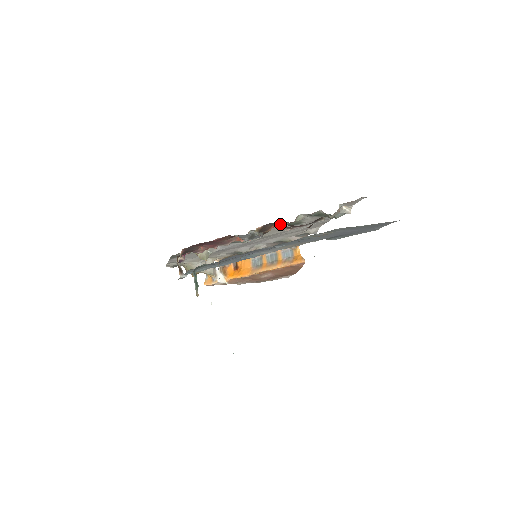
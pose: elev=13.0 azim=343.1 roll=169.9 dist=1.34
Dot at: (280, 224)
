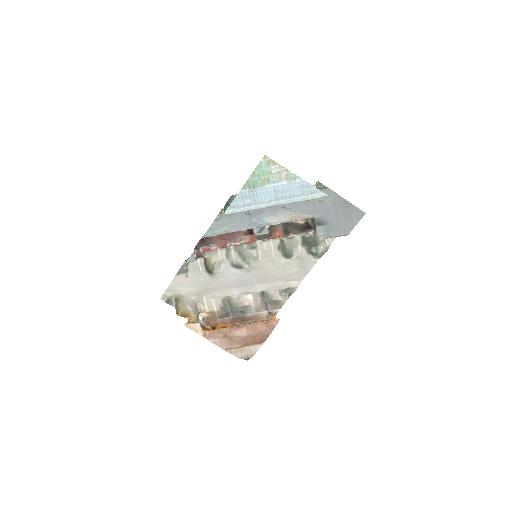
Dot at: (283, 230)
